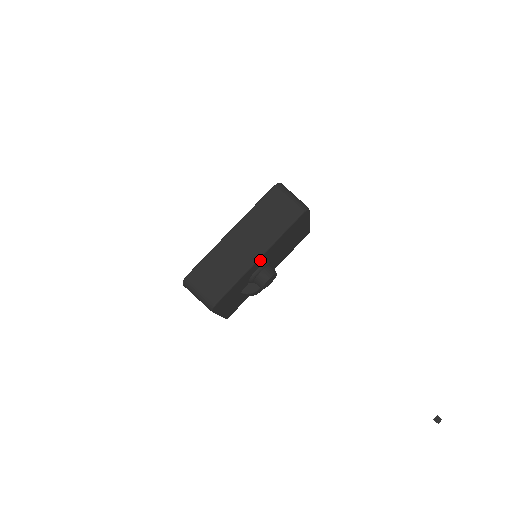
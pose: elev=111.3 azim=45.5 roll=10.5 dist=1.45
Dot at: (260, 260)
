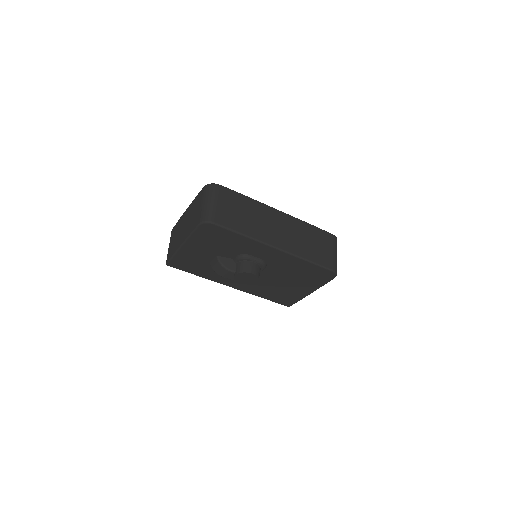
Dot at: (272, 251)
